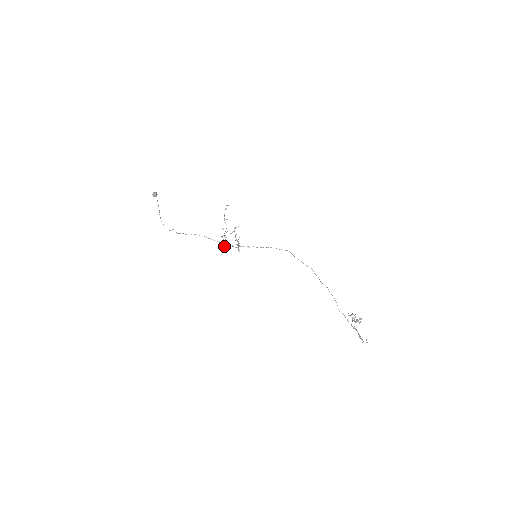
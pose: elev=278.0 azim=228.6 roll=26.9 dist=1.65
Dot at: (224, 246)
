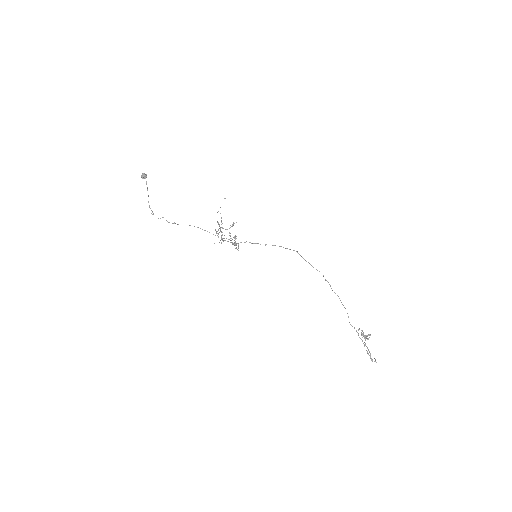
Dot at: occluded
